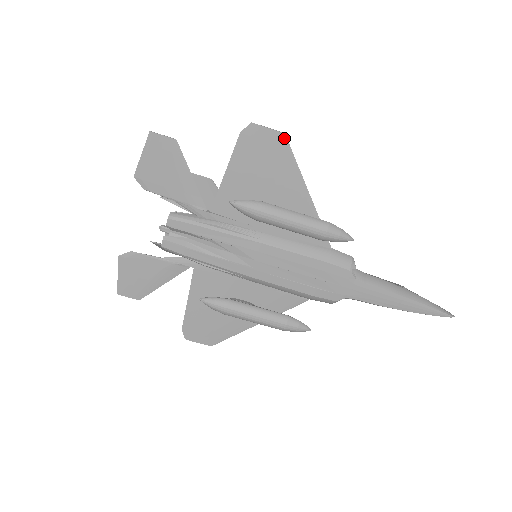
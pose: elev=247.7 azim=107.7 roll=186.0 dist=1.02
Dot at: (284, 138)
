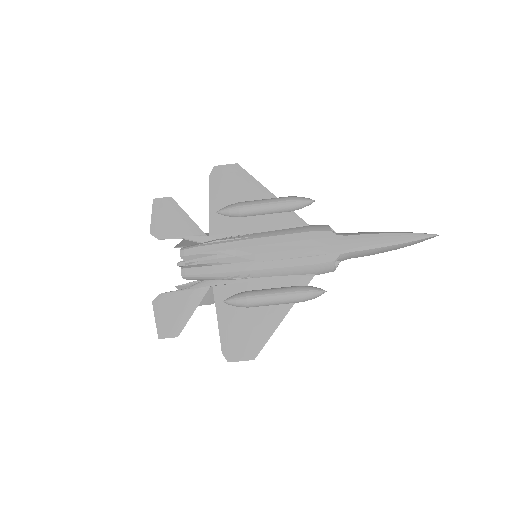
Dot at: (238, 166)
